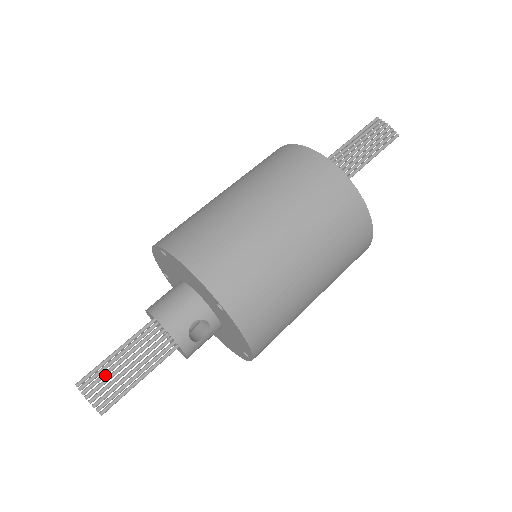
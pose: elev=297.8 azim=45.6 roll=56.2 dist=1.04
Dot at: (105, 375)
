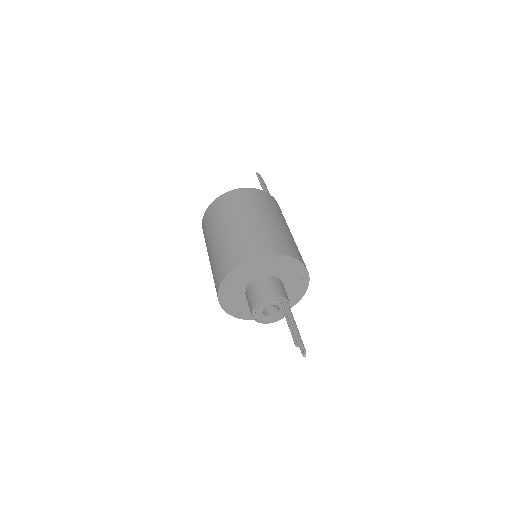
Dot at: (298, 334)
